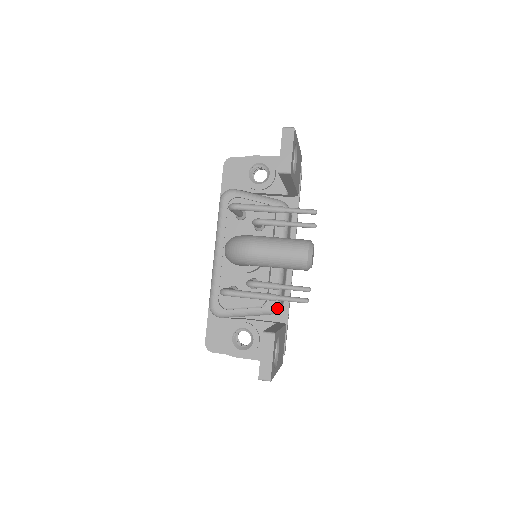
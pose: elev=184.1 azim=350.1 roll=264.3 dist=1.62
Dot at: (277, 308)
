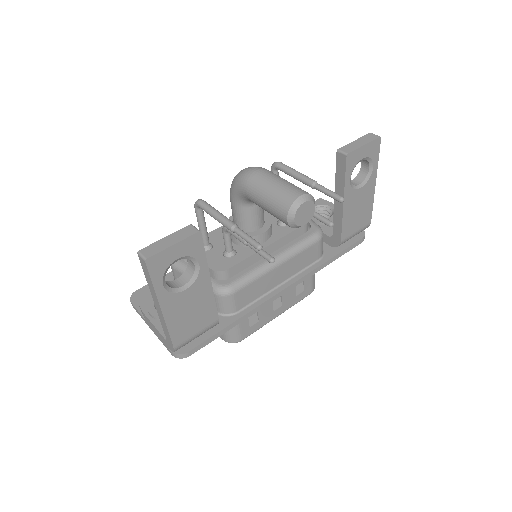
Dot at: (227, 291)
